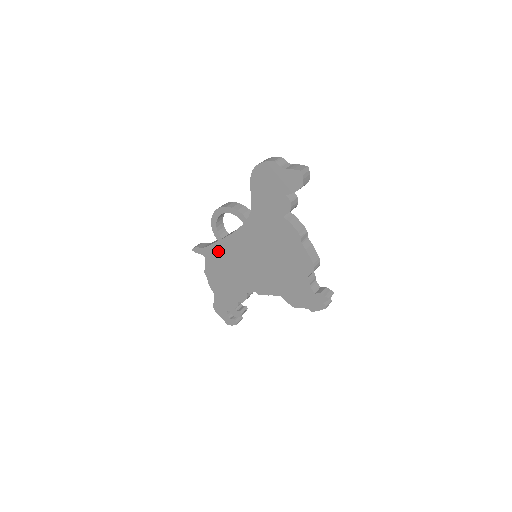
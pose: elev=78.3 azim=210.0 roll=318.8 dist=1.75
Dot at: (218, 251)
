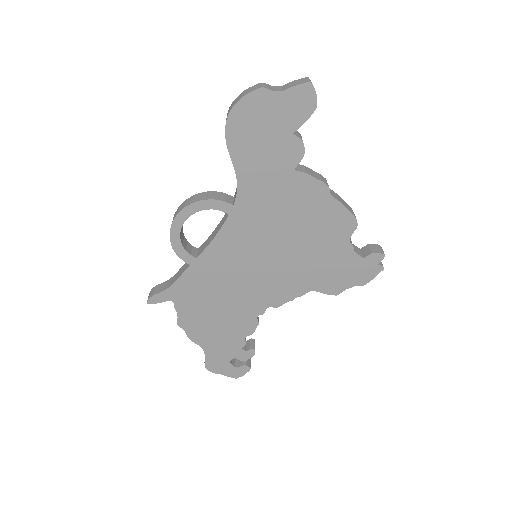
Dot at: (194, 281)
